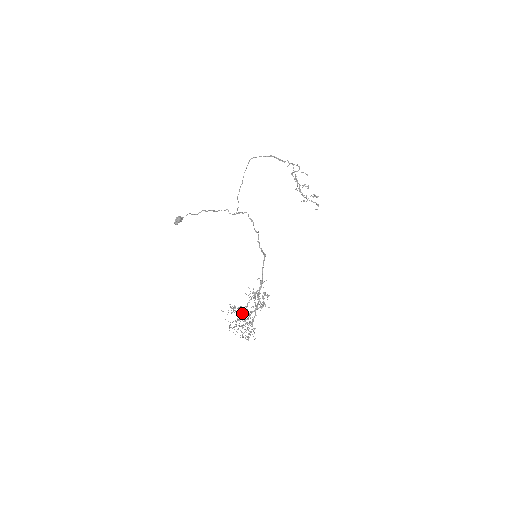
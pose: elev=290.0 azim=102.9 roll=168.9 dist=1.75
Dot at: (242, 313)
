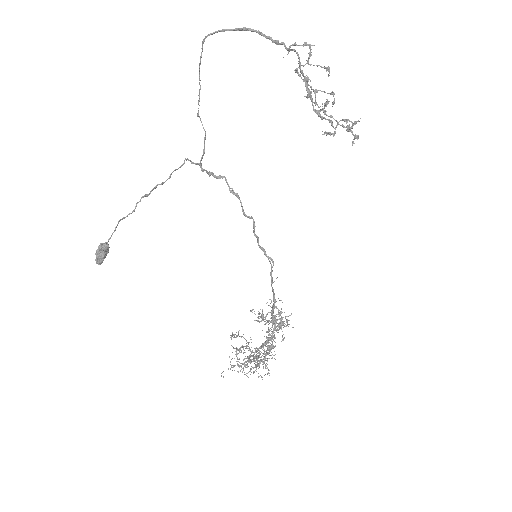
Dot at: (252, 352)
